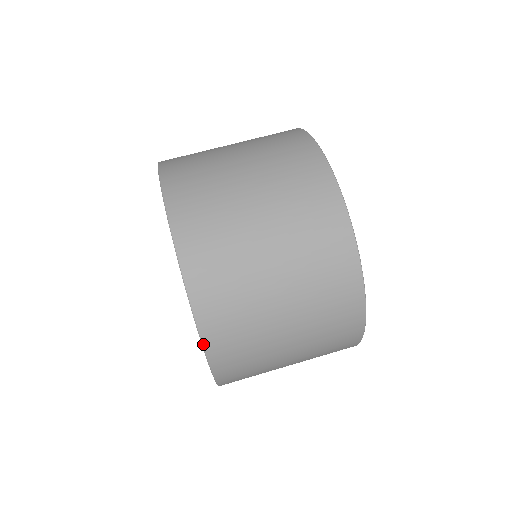
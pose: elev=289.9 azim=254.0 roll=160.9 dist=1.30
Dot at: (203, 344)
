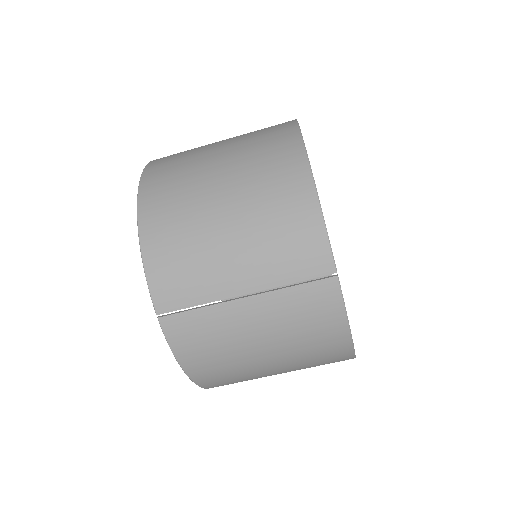
Dot at: occluded
